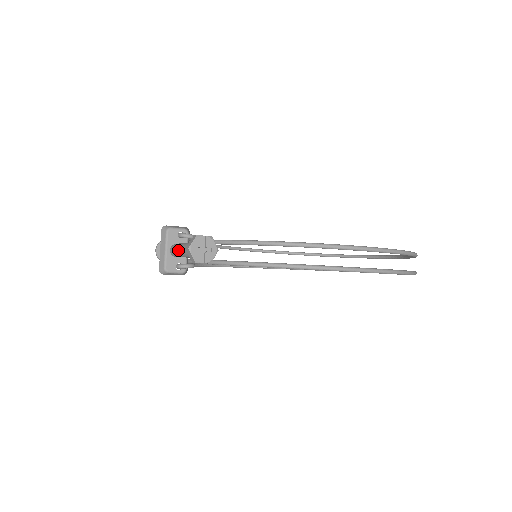
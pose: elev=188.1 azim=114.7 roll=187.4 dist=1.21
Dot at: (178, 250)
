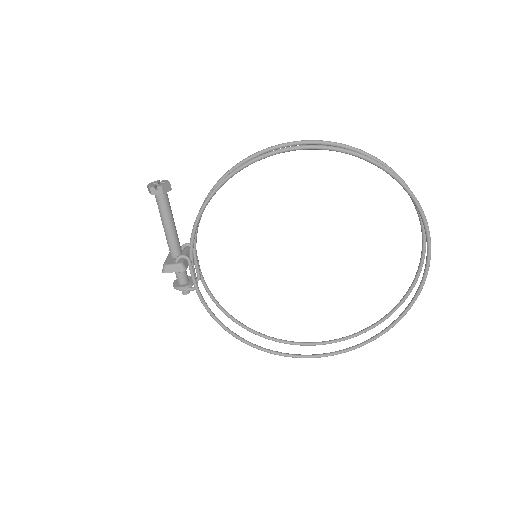
Dot at: (164, 231)
